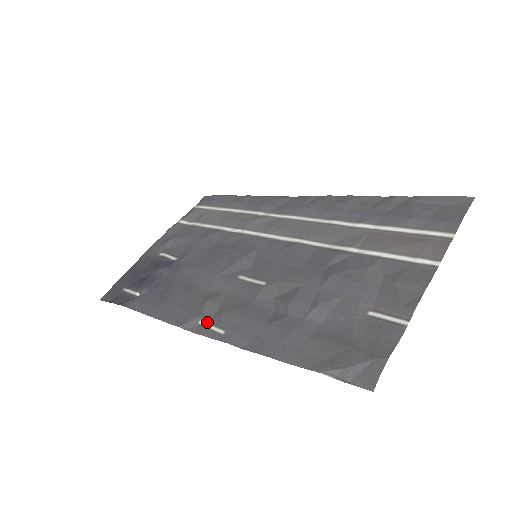
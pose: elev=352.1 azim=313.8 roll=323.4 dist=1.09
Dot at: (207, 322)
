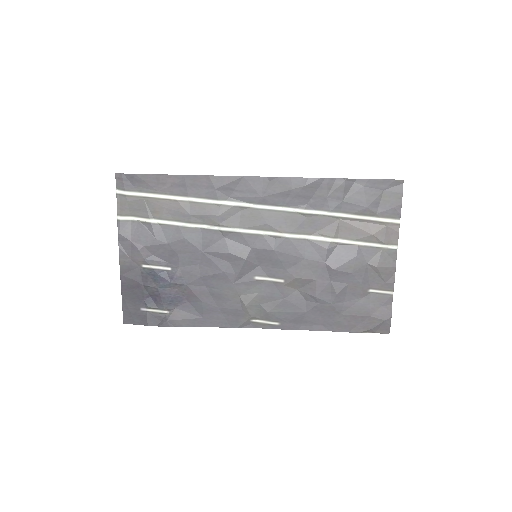
Dot at: (259, 319)
